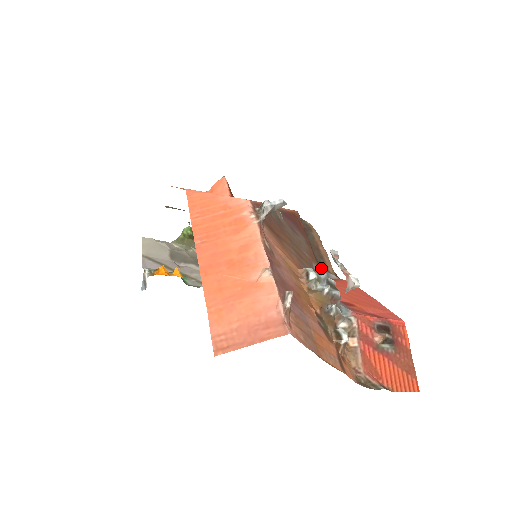
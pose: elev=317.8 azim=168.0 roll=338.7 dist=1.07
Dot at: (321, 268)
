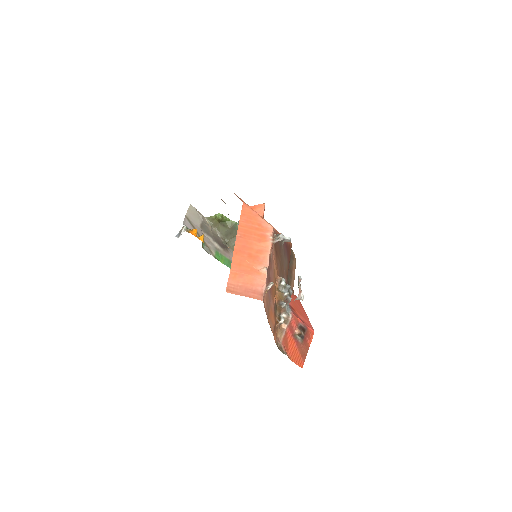
Dot at: (288, 283)
